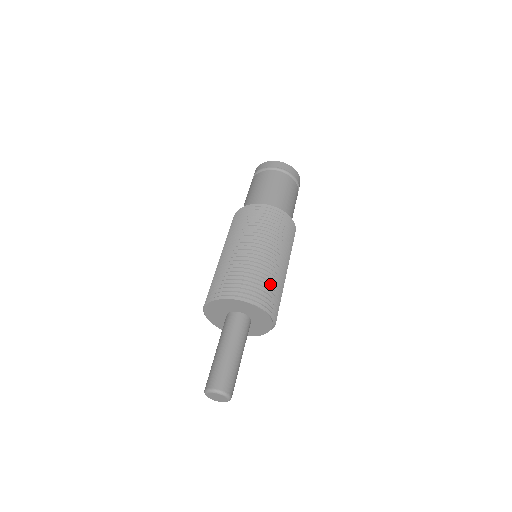
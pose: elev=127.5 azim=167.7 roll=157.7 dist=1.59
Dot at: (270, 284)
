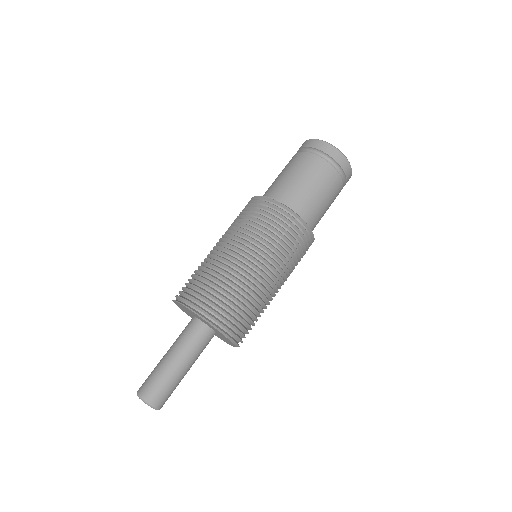
Dot at: (256, 321)
